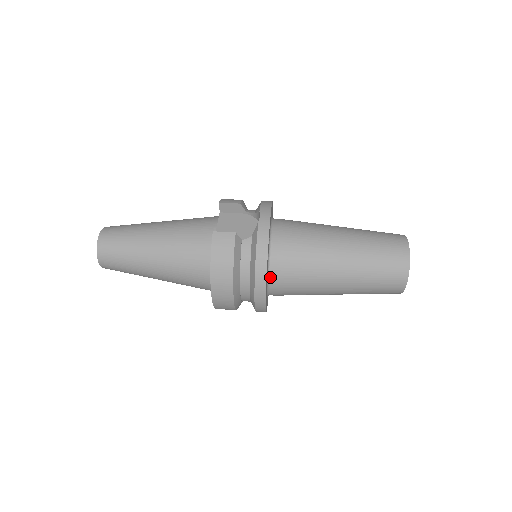
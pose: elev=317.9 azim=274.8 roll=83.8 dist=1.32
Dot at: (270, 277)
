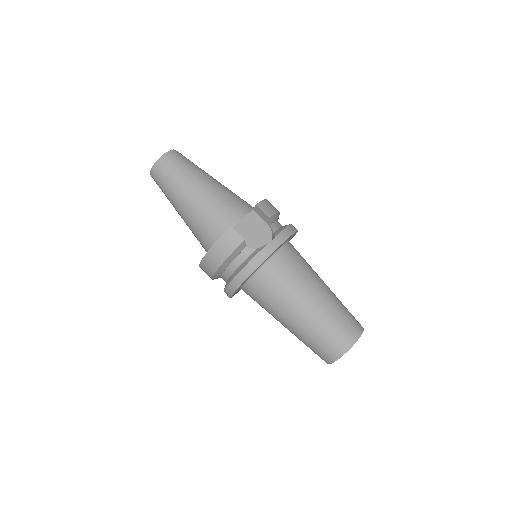
Dot at: (247, 283)
